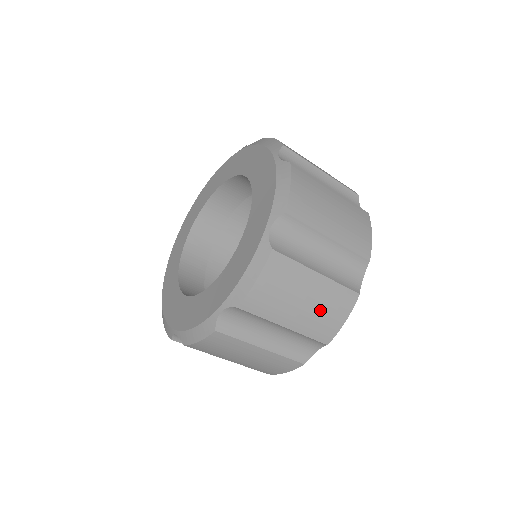
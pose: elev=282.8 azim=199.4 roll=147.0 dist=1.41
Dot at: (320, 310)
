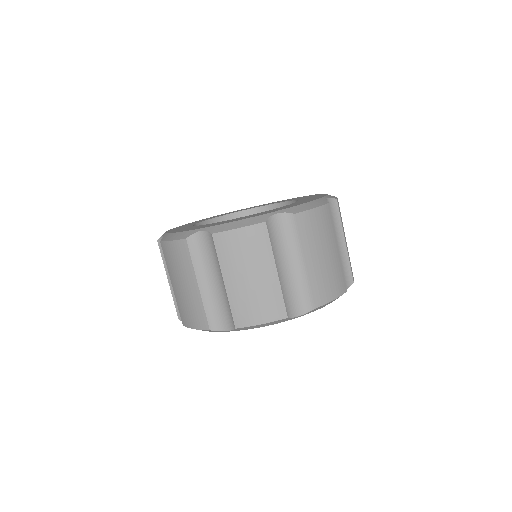
Dot at: (254, 295)
